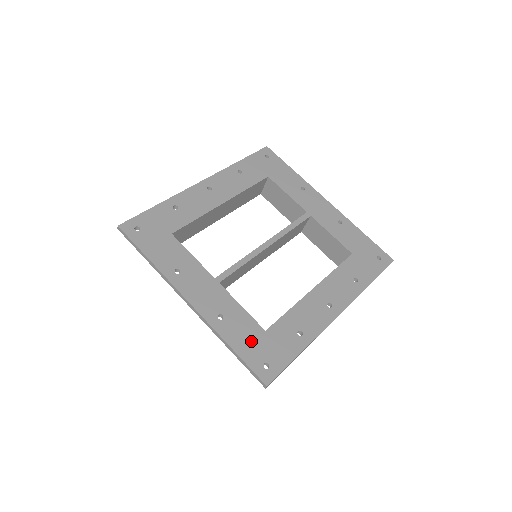
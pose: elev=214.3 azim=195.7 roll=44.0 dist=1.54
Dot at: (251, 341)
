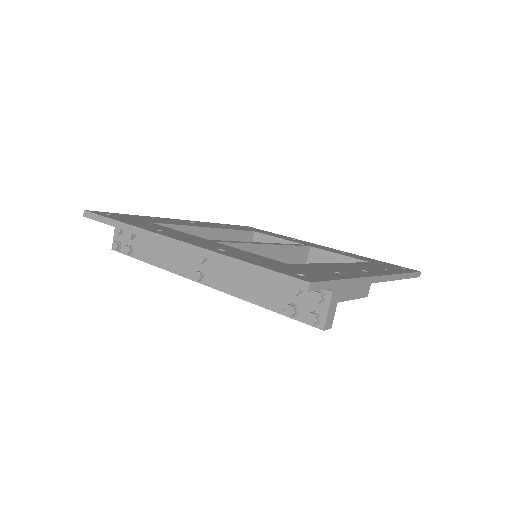
Dot at: (270, 263)
